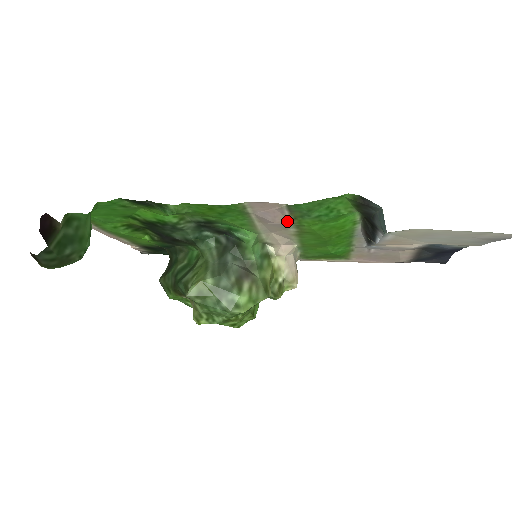
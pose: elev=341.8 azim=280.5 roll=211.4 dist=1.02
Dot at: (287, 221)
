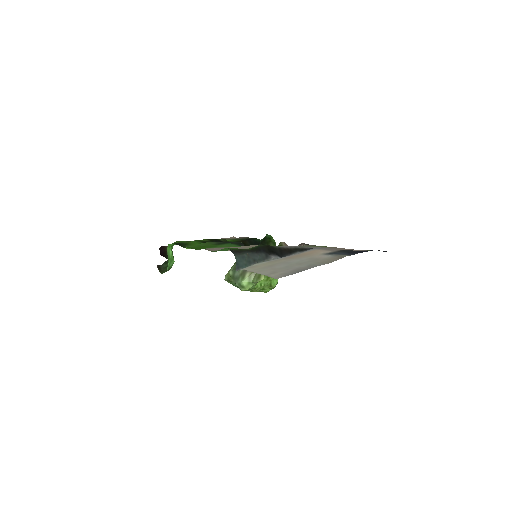
Dot at: occluded
